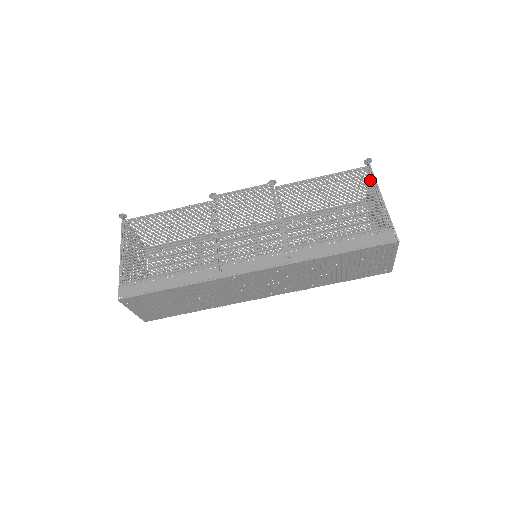
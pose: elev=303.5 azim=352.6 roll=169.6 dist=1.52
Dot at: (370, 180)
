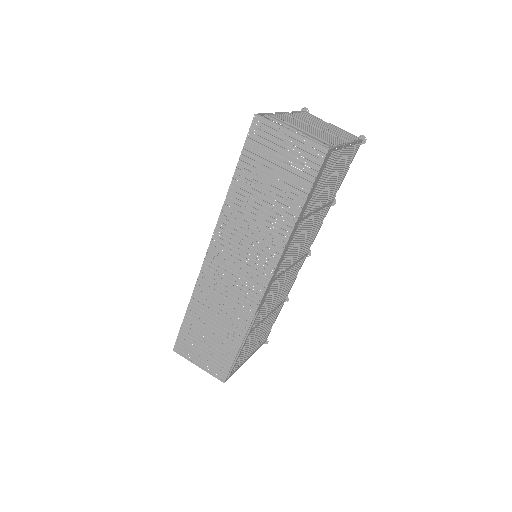
Dot at: occluded
